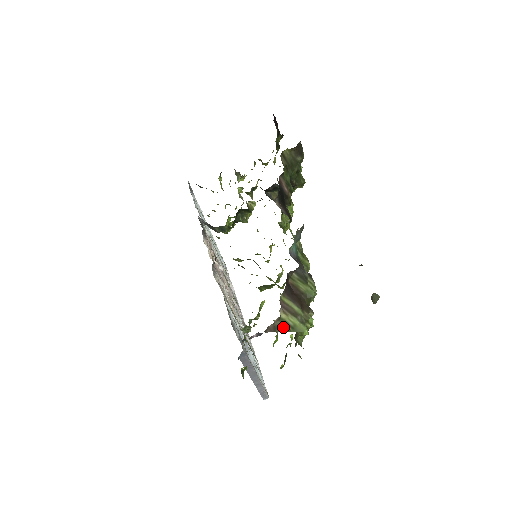
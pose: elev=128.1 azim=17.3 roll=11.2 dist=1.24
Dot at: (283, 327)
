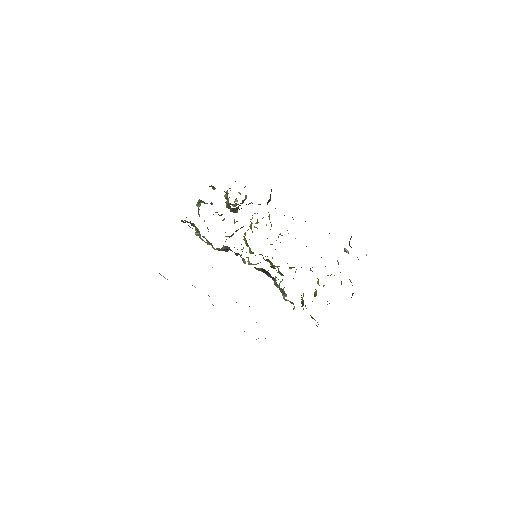
Dot at: occluded
